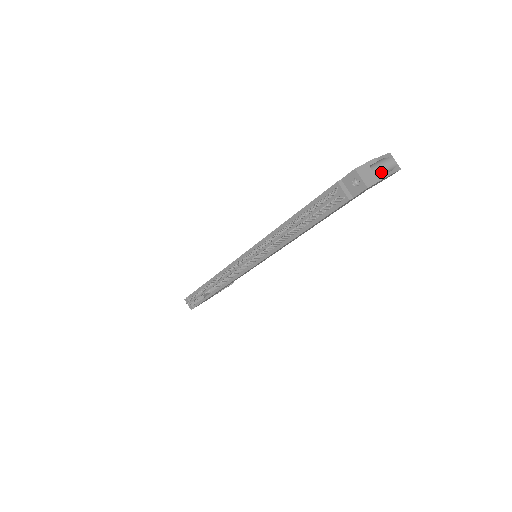
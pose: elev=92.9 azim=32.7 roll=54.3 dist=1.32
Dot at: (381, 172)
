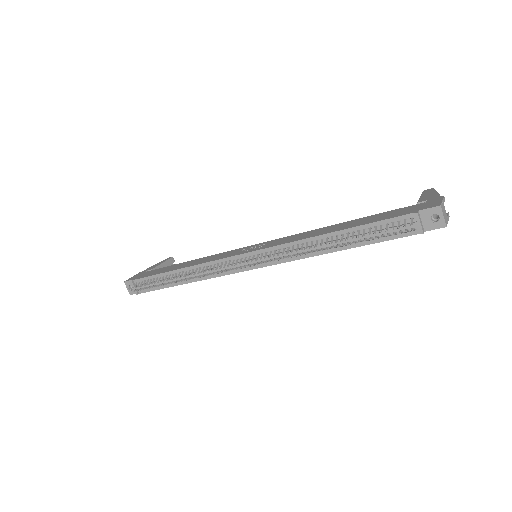
Dot at: occluded
